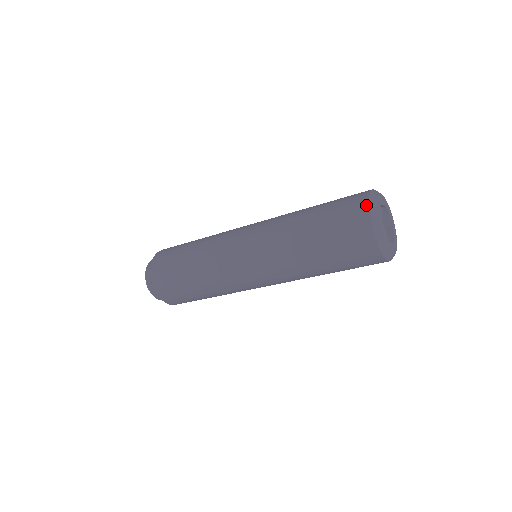
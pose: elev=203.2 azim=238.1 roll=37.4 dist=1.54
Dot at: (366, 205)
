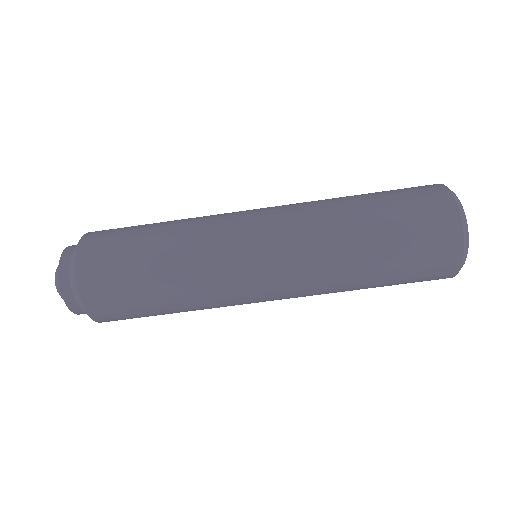
Dot at: occluded
